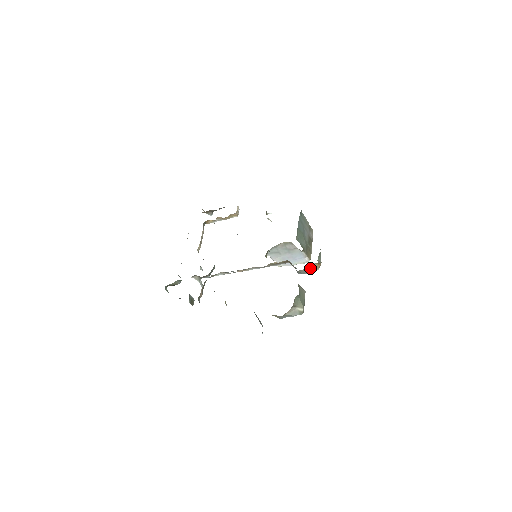
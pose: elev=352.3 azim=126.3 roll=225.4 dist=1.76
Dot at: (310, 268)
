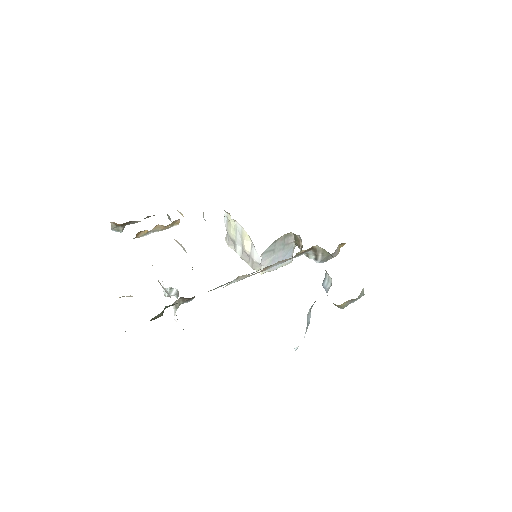
Dot at: (335, 251)
